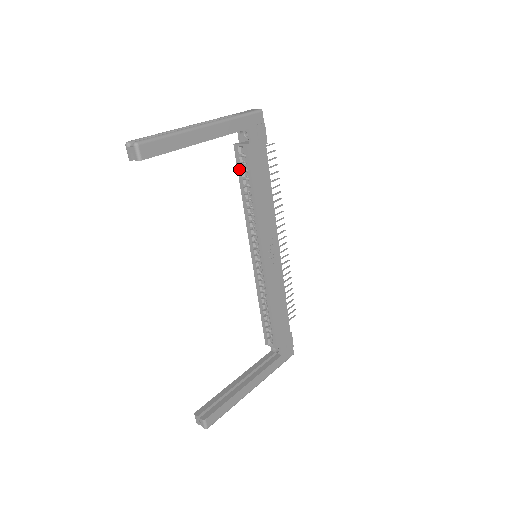
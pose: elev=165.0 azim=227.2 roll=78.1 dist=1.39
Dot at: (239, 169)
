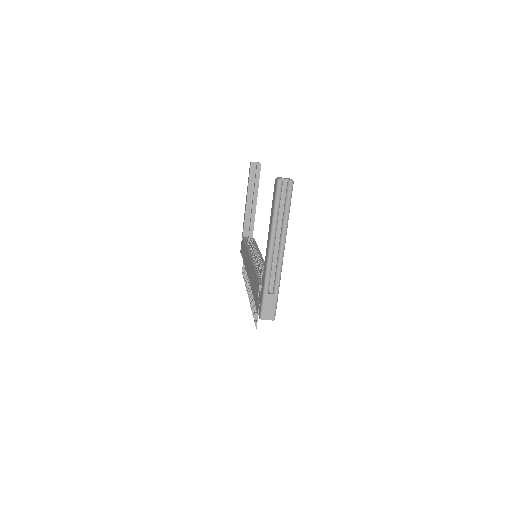
Dot at: (246, 241)
